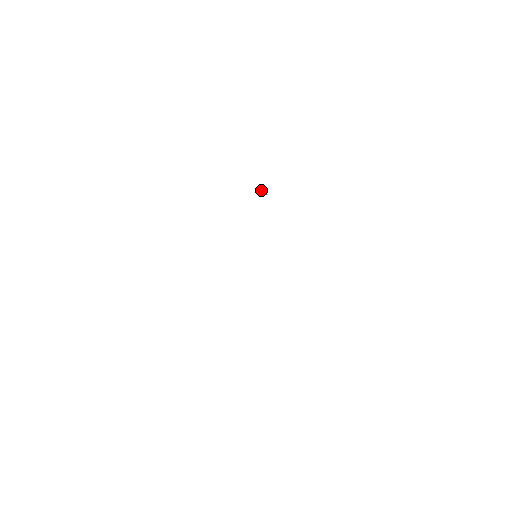
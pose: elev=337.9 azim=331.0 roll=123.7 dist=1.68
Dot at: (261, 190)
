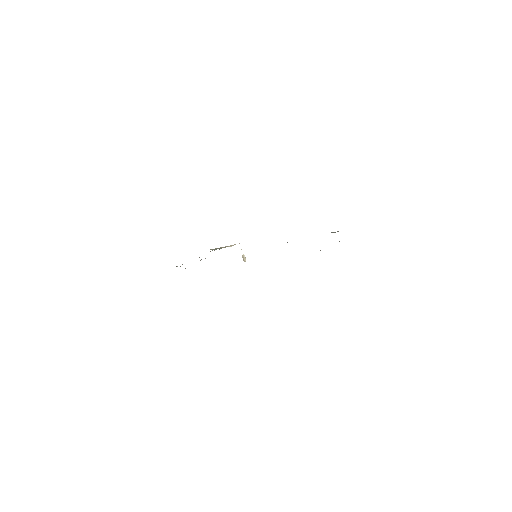
Dot at: occluded
